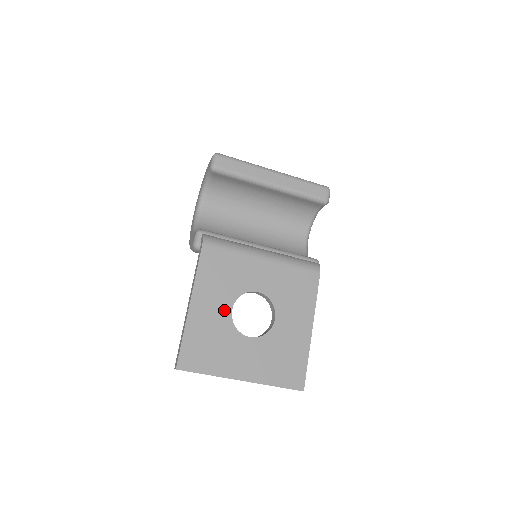
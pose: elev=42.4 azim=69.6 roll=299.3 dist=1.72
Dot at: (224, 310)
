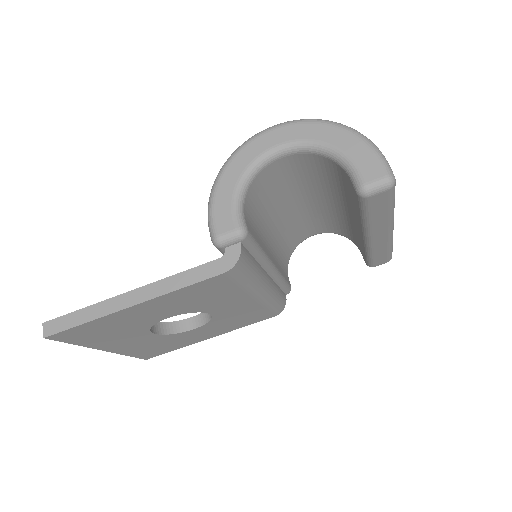
Dot at: (160, 317)
